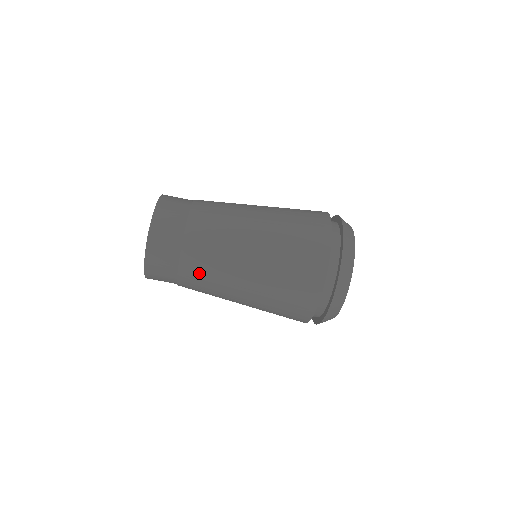
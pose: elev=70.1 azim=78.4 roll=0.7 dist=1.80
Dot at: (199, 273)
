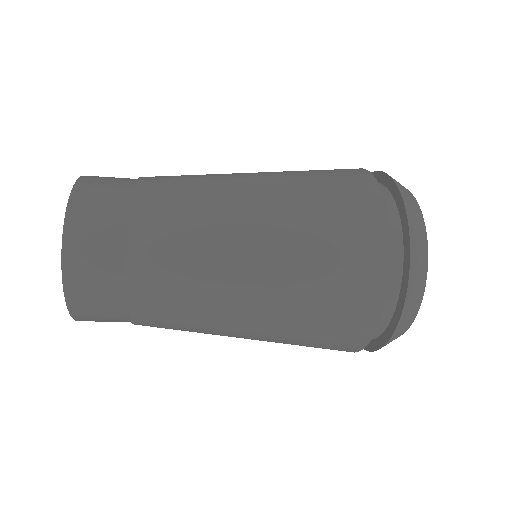
Dot at: occluded
